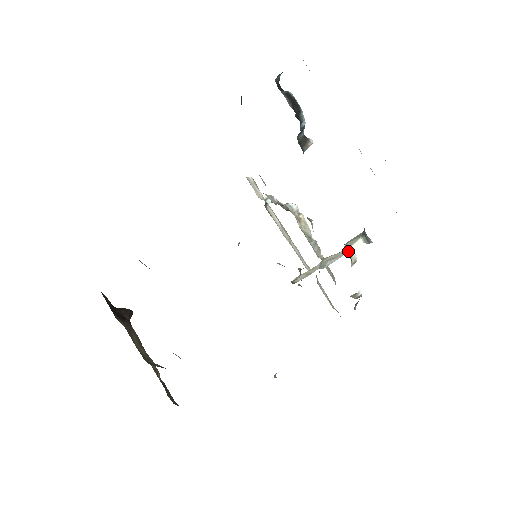
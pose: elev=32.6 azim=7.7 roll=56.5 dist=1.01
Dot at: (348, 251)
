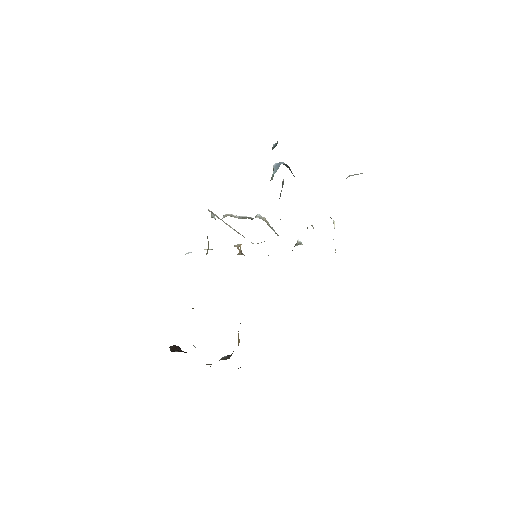
Dot at: occluded
